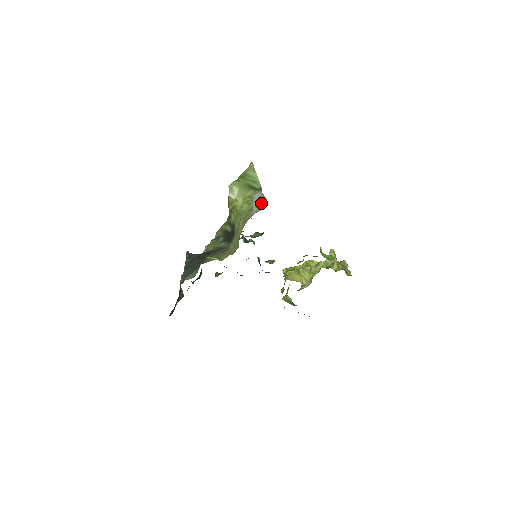
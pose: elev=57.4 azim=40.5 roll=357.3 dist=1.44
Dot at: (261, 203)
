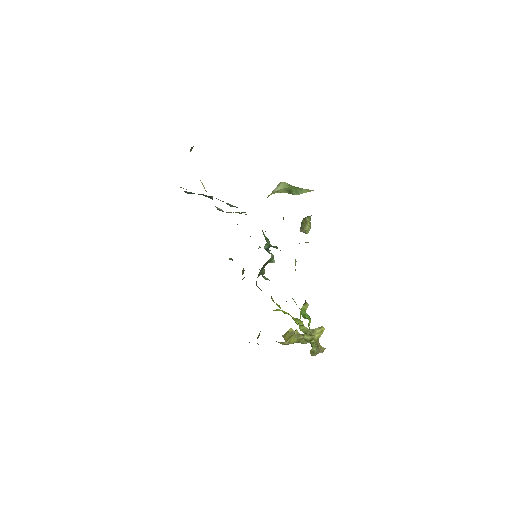
Dot at: occluded
